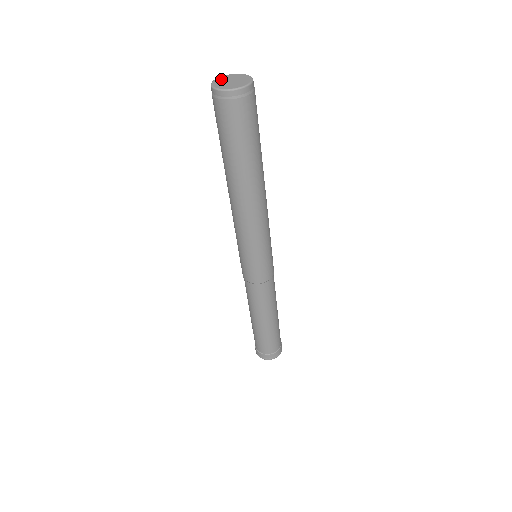
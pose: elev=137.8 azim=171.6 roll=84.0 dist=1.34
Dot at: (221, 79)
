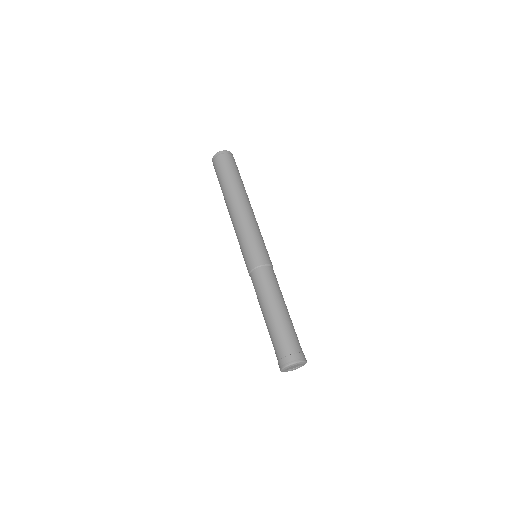
Dot at: occluded
